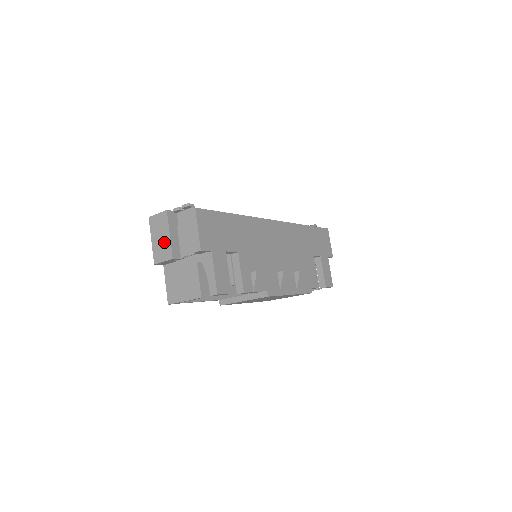
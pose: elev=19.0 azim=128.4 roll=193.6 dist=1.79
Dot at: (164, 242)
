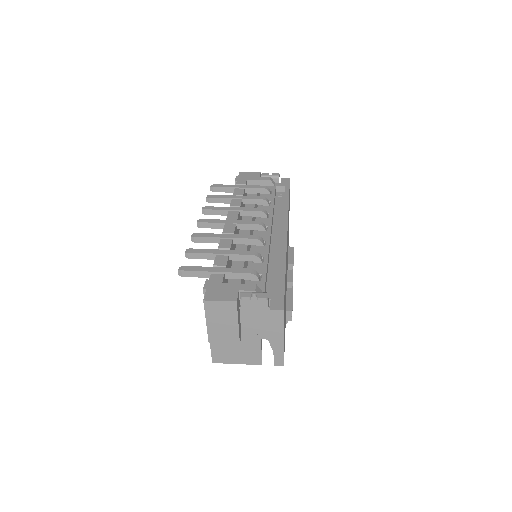
Dot at: (228, 329)
